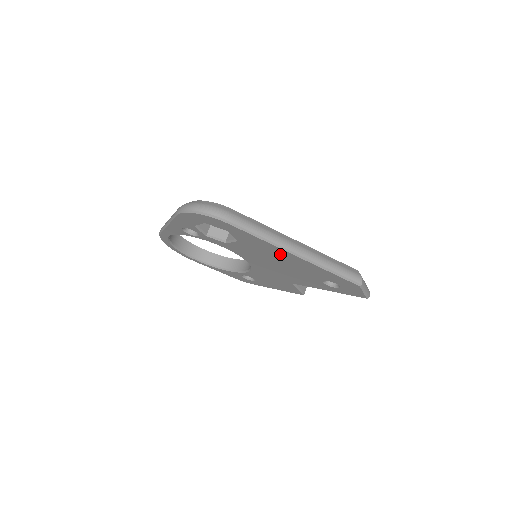
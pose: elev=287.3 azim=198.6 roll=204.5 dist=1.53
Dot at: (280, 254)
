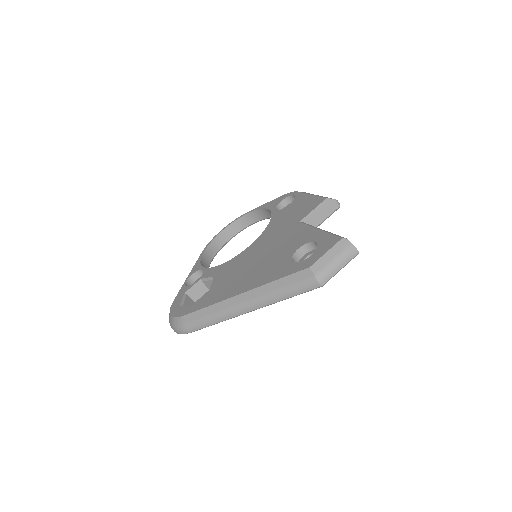
Dot at: occluded
